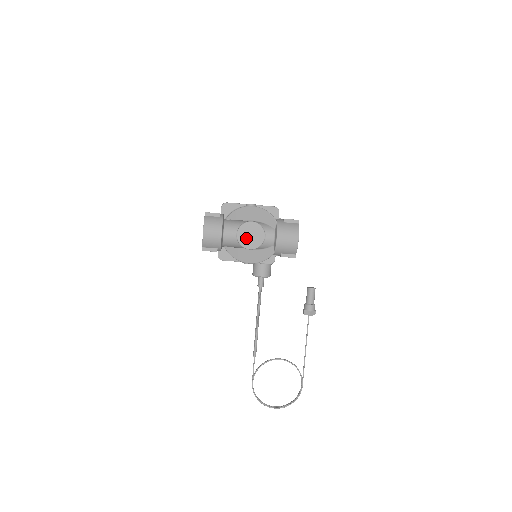
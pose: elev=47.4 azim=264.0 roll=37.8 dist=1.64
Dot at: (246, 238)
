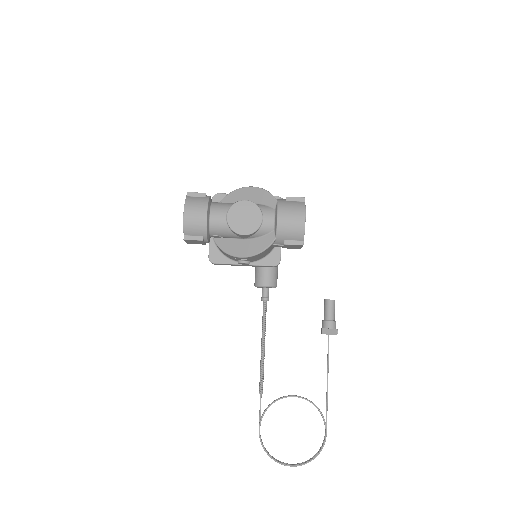
Dot at: (238, 221)
